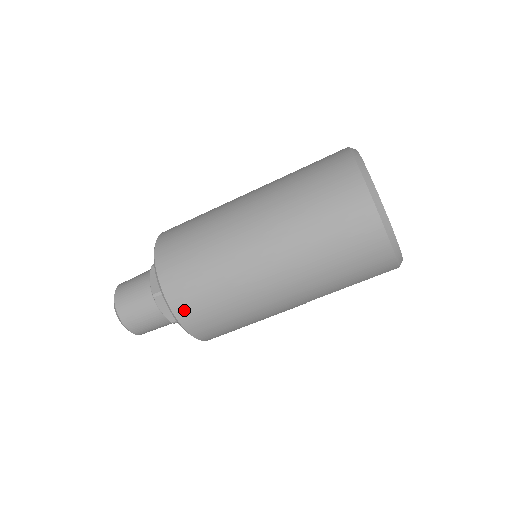
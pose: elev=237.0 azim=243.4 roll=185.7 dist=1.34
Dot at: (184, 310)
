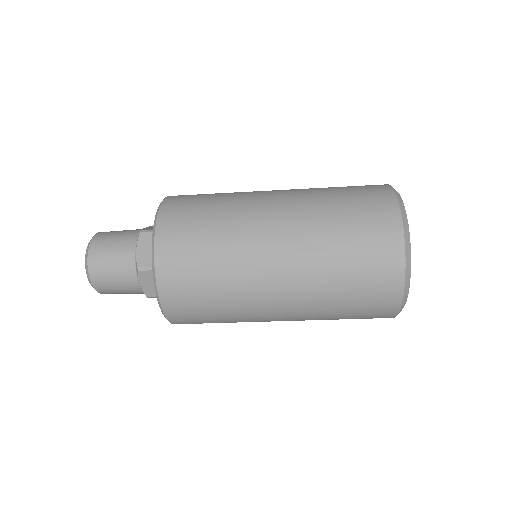
Dot at: (173, 301)
